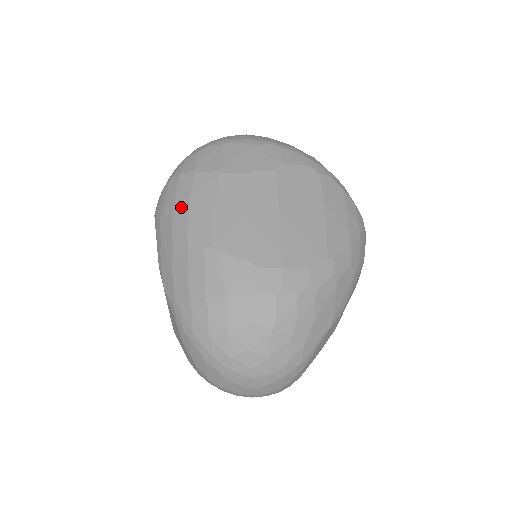
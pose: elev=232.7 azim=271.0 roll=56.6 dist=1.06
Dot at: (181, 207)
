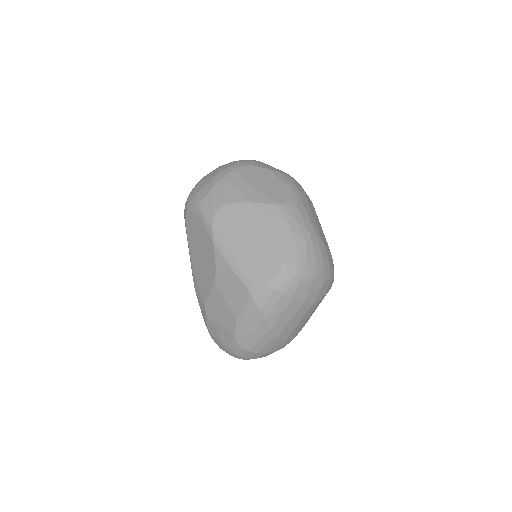
Dot at: (275, 315)
